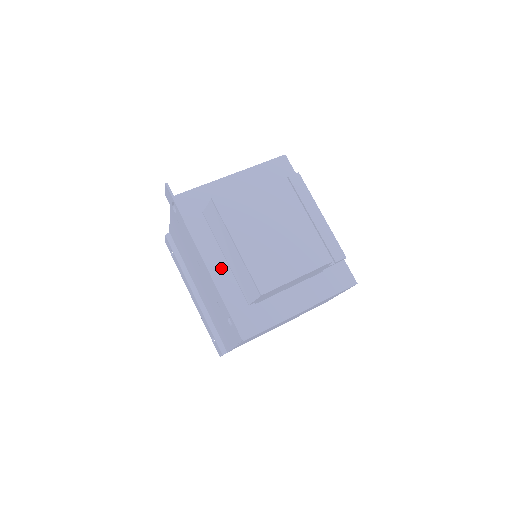
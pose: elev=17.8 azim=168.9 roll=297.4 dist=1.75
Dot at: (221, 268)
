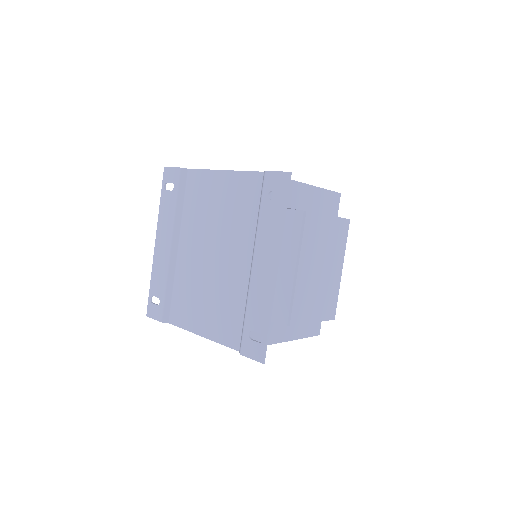
Dot at: occluded
